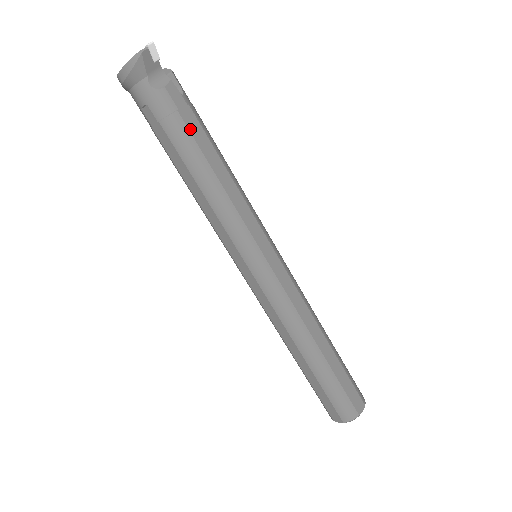
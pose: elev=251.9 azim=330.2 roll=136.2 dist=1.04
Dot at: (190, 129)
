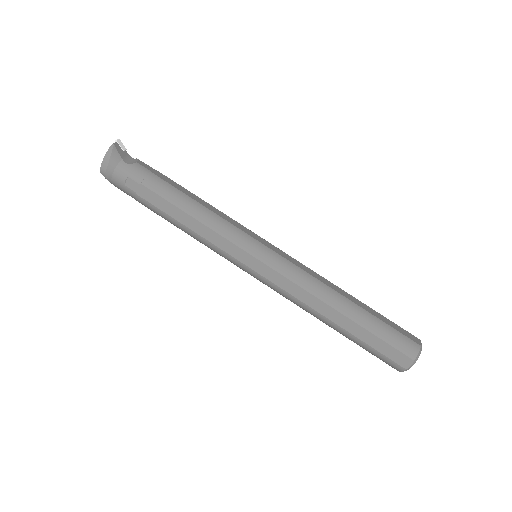
Dot at: (165, 180)
